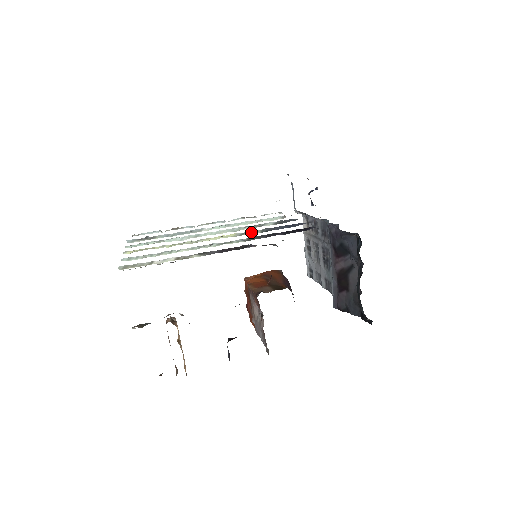
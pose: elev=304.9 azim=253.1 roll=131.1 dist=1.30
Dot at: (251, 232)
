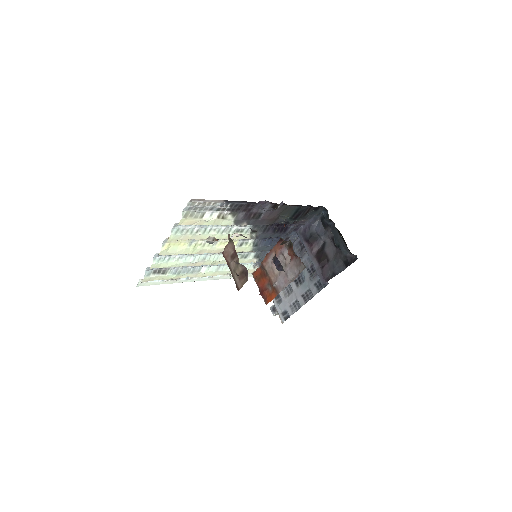
Dot at: (247, 244)
